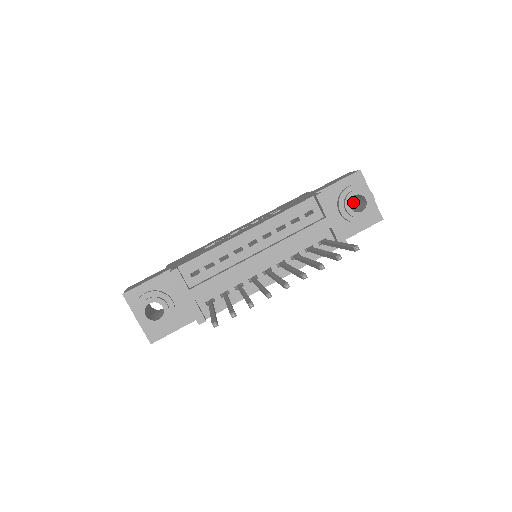
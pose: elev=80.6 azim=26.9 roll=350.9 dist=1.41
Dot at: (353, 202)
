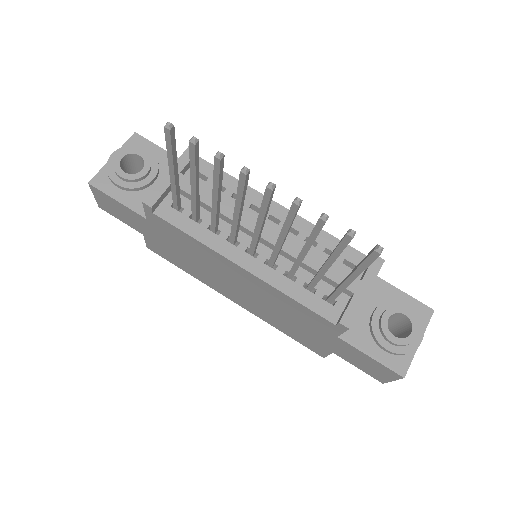
Dot at: occluded
